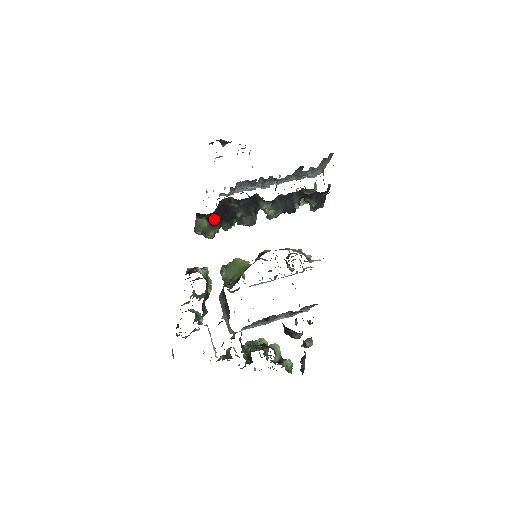
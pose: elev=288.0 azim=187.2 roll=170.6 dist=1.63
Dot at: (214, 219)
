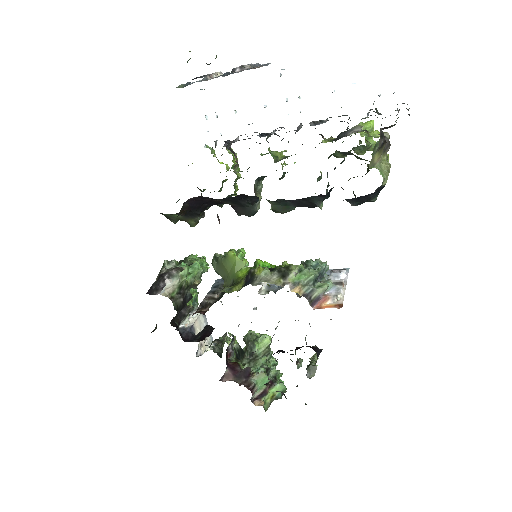
Dot at: (188, 212)
